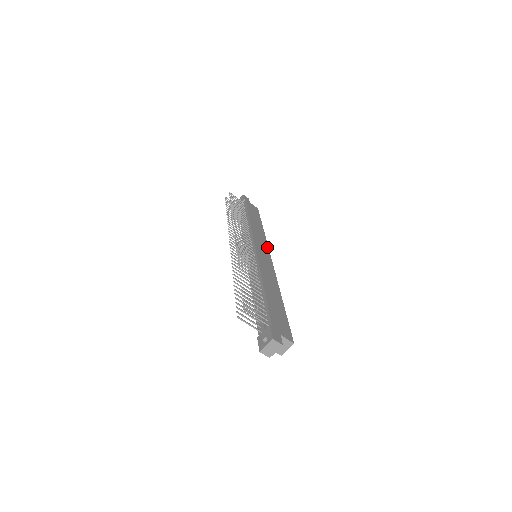
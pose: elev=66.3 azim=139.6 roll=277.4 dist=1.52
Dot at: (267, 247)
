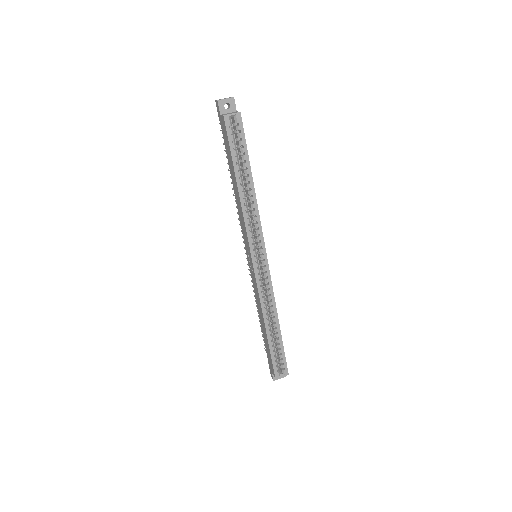
Dot at: occluded
